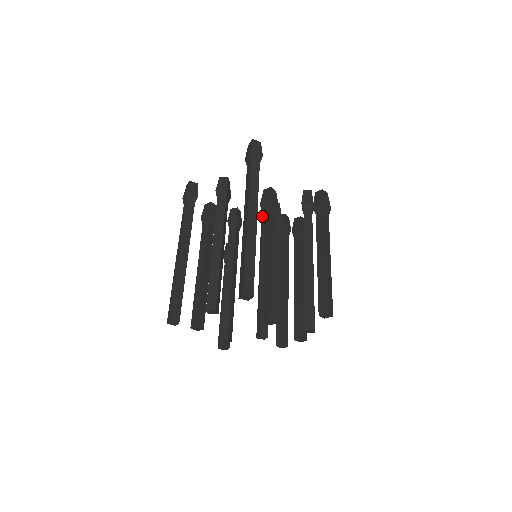
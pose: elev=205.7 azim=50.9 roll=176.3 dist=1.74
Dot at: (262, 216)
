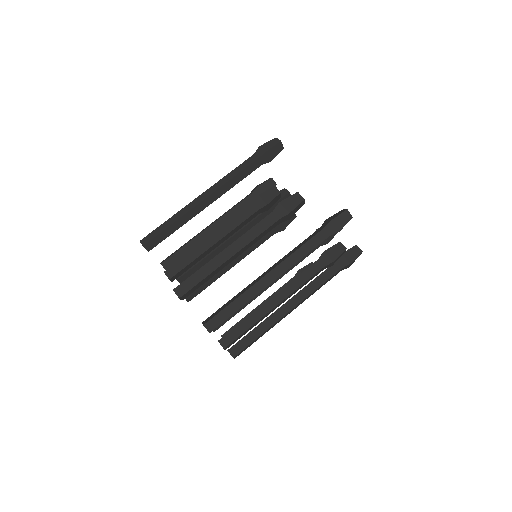
Dot at: occluded
